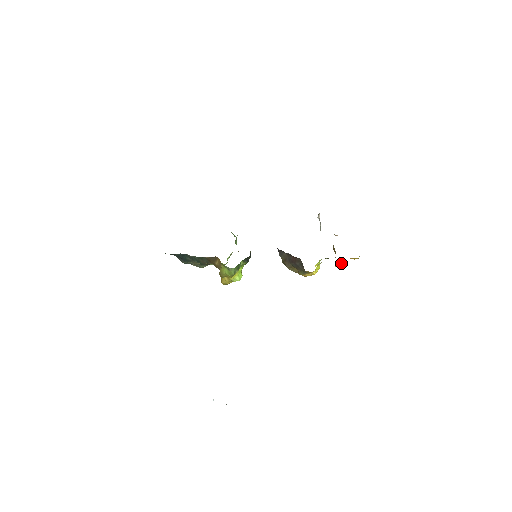
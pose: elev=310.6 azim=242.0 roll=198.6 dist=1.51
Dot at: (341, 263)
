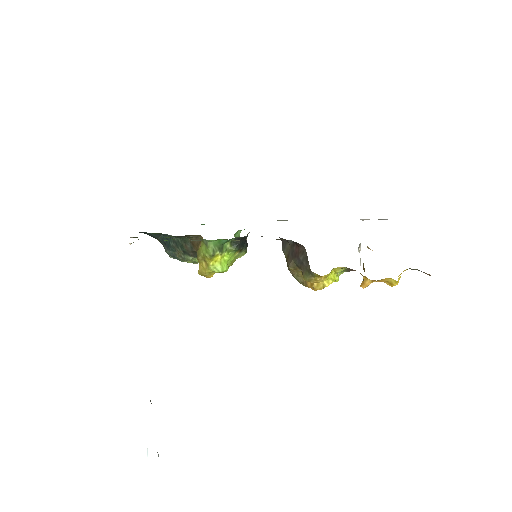
Dot at: (368, 280)
